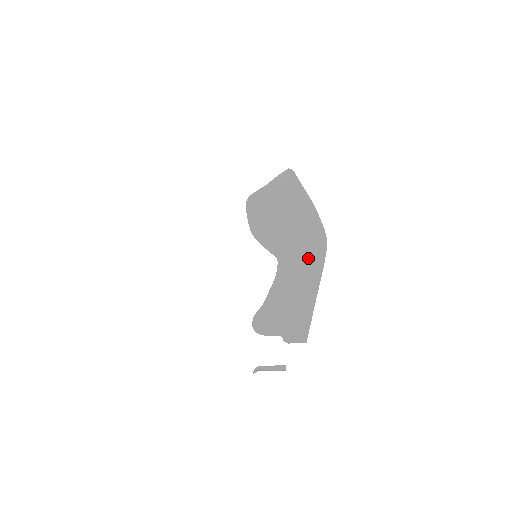
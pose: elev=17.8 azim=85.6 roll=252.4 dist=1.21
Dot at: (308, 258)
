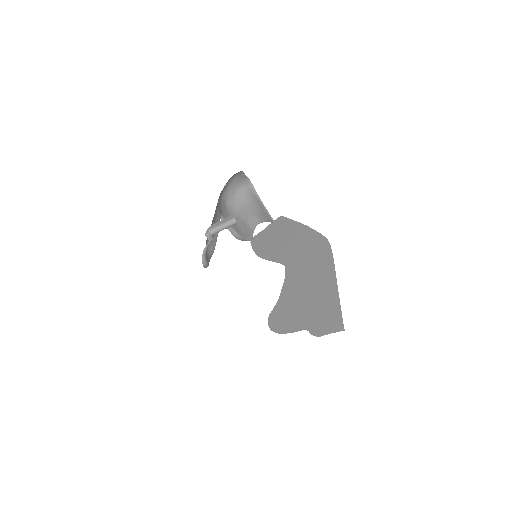
Dot at: (314, 256)
